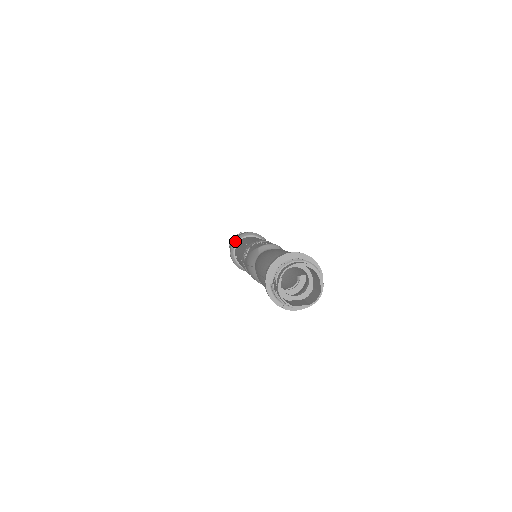
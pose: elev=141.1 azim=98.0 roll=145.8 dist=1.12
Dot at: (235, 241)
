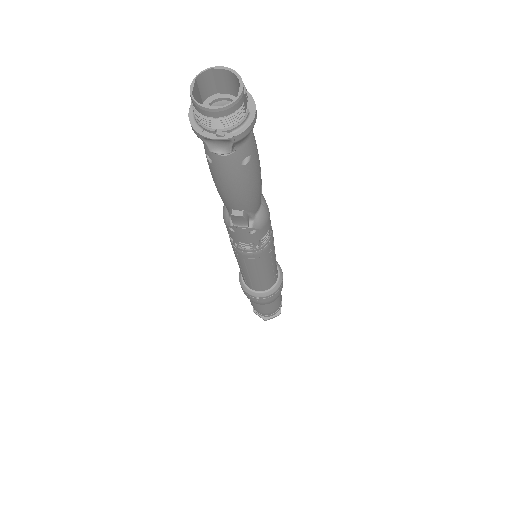
Dot at: occluded
